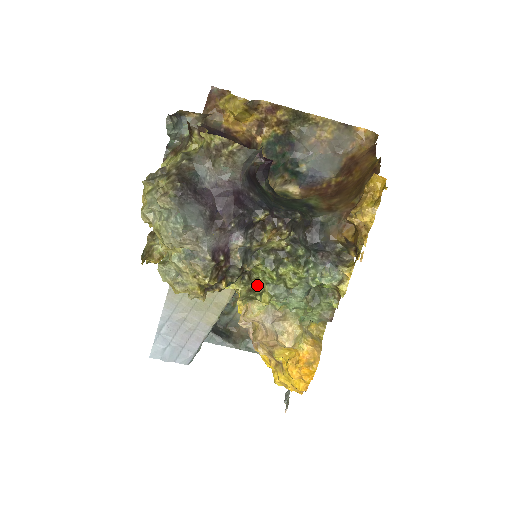
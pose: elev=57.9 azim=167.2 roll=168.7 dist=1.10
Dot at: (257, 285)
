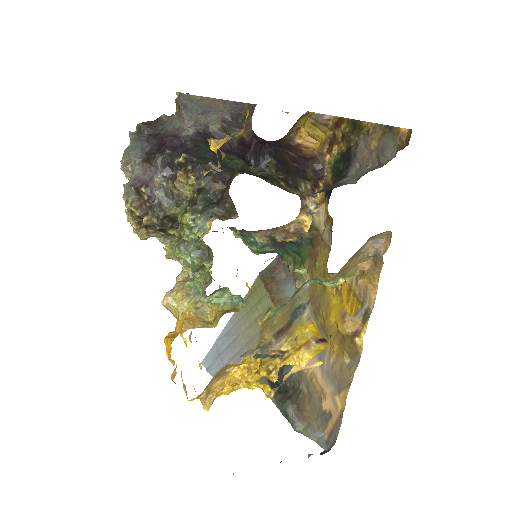
Dot at: (177, 237)
